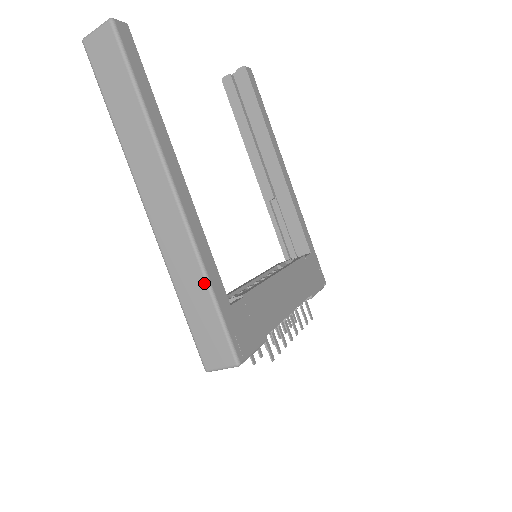
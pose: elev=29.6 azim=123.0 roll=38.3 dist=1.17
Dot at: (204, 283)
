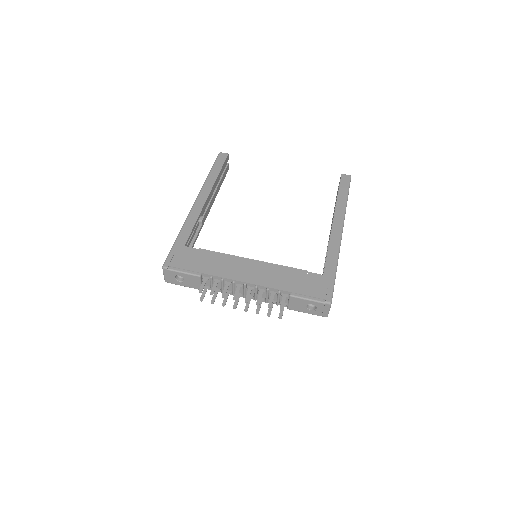
Dot at: (179, 234)
